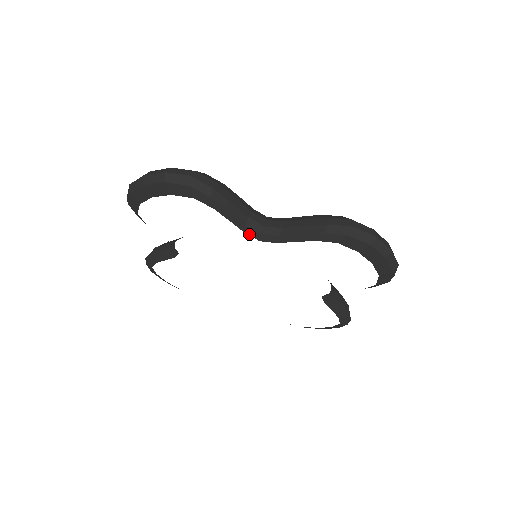
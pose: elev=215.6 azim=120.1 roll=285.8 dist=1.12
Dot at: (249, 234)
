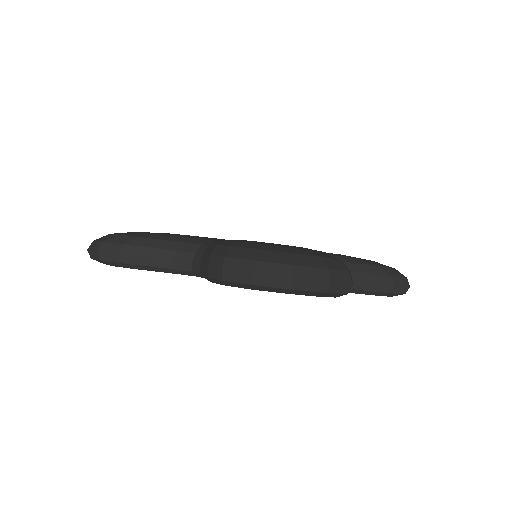
Dot at: occluded
